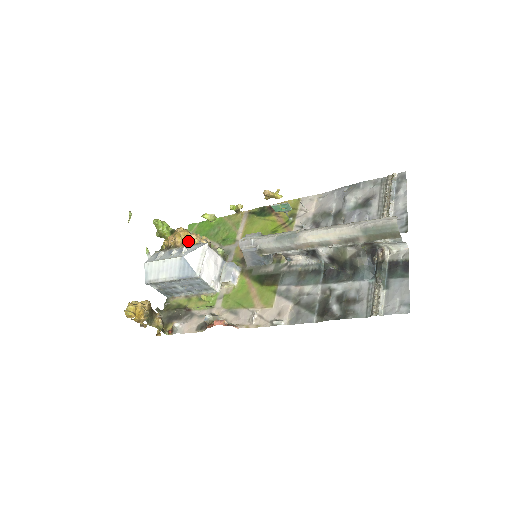
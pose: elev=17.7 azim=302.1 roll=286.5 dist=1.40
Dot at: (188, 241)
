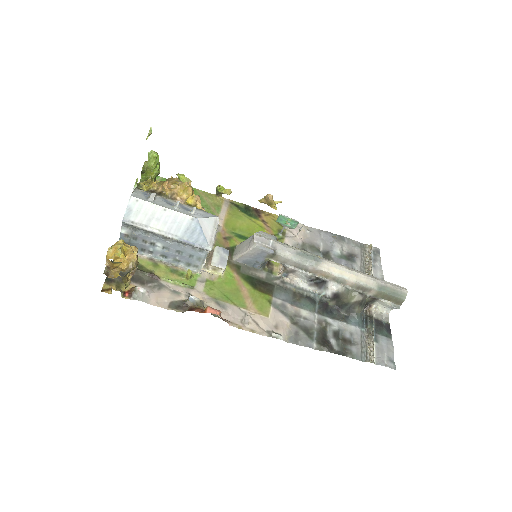
Dot at: (191, 201)
